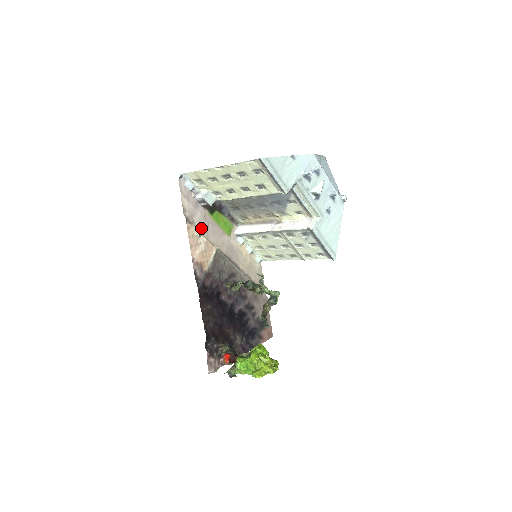
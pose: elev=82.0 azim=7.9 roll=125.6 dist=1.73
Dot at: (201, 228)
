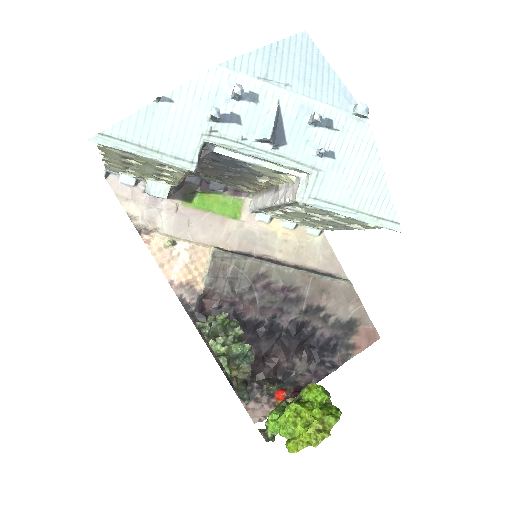
Dot at: (175, 231)
